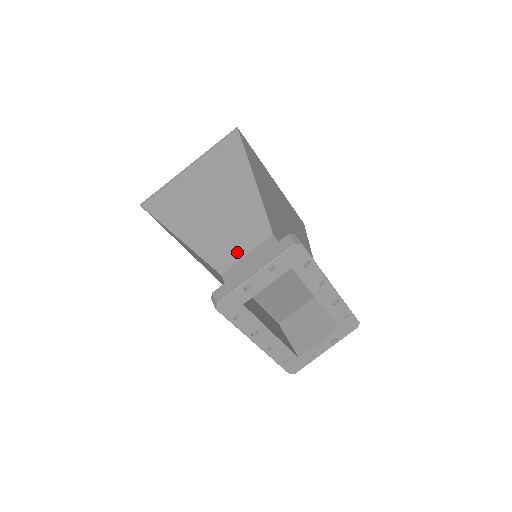
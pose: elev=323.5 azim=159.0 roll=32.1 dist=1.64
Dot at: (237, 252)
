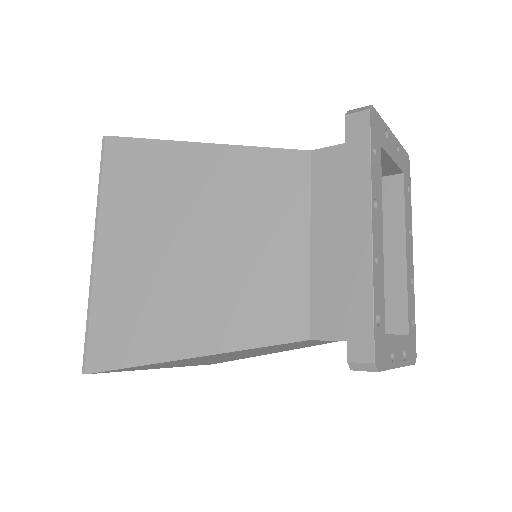
Dot at: occluded
